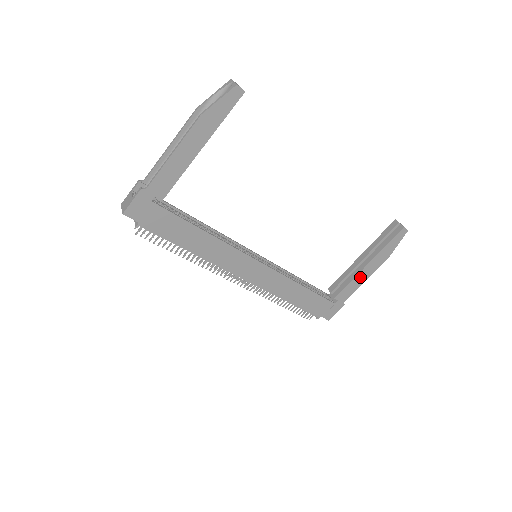
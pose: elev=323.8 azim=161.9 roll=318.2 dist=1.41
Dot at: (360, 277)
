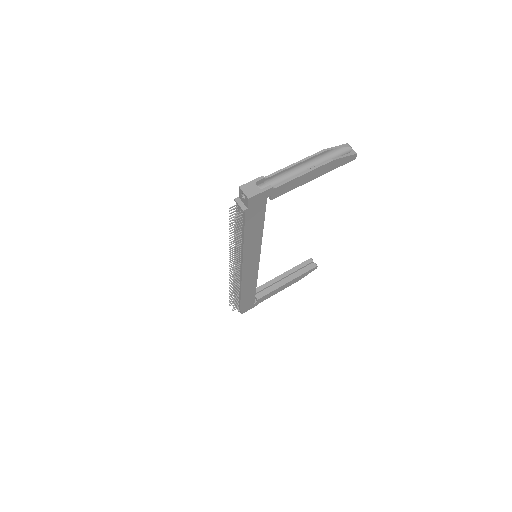
Dot at: (278, 289)
